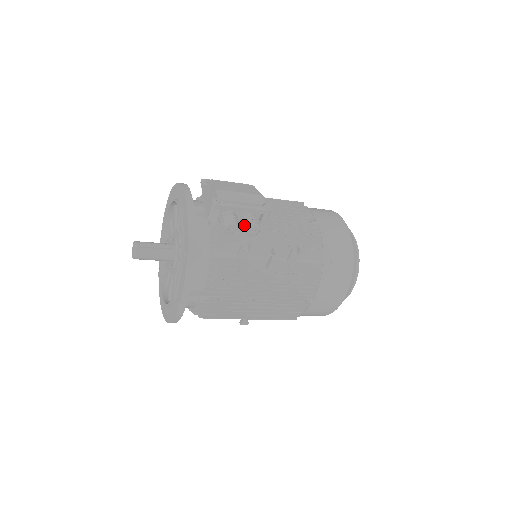
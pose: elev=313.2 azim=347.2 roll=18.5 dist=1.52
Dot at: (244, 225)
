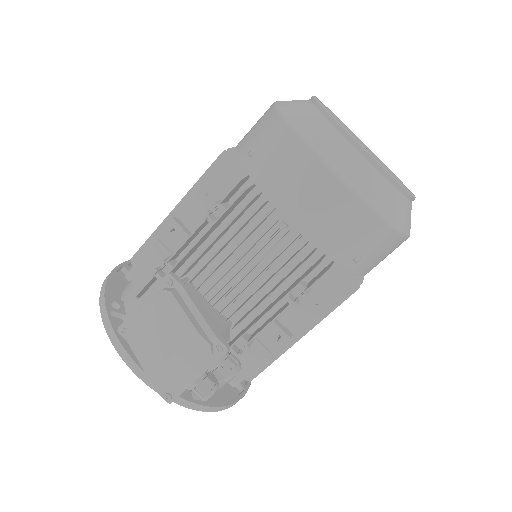
Dot at: (219, 376)
